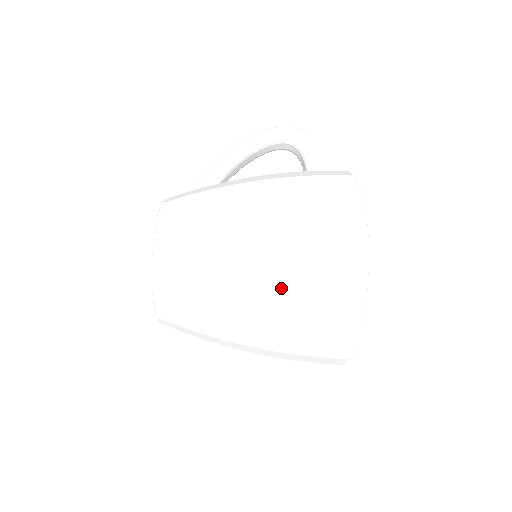
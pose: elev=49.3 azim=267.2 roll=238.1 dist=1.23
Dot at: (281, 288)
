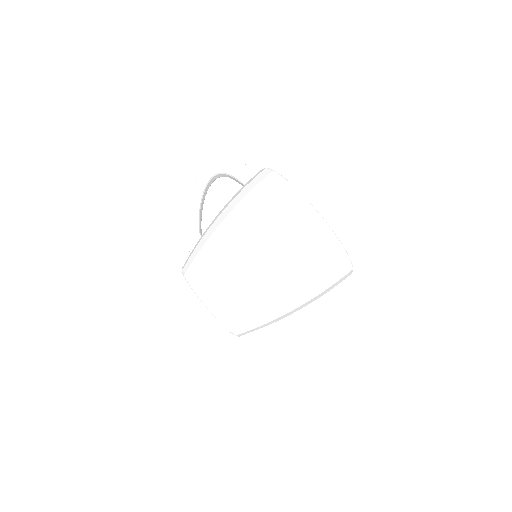
Dot at: (289, 268)
